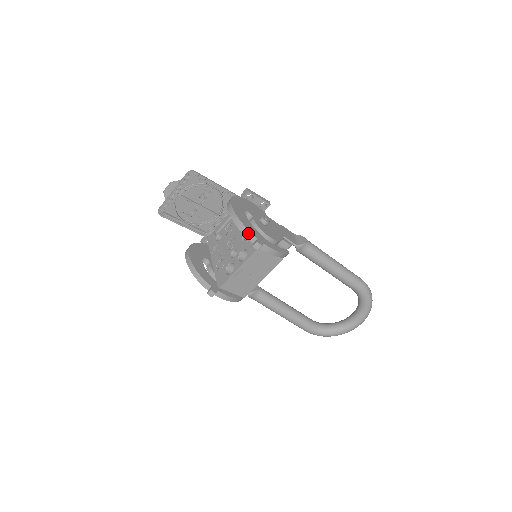
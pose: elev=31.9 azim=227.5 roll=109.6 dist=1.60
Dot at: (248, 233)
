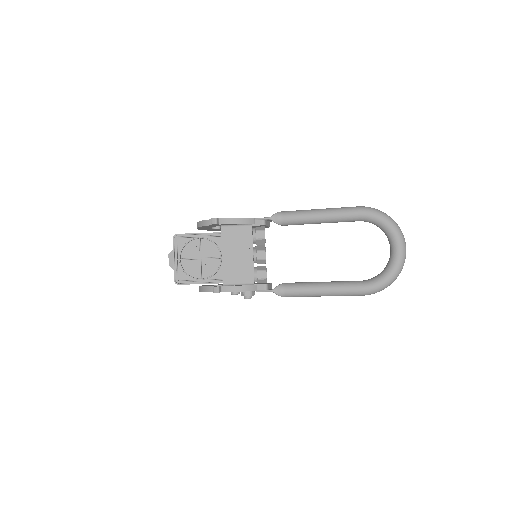
Dot at: (206, 222)
